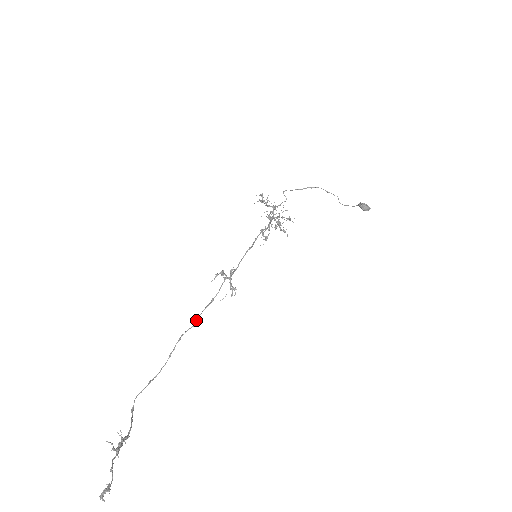
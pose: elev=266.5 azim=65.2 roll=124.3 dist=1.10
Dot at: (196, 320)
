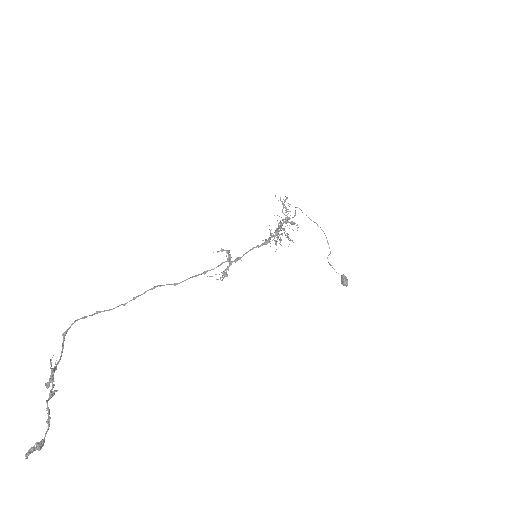
Dot at: (181, 282)
